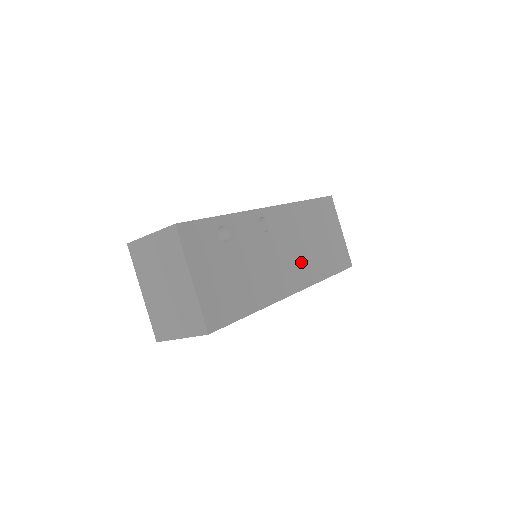
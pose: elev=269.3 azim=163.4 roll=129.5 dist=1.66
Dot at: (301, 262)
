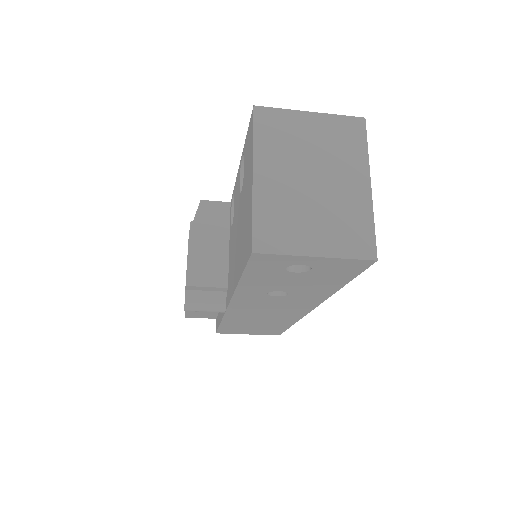
Dot at: occluded
